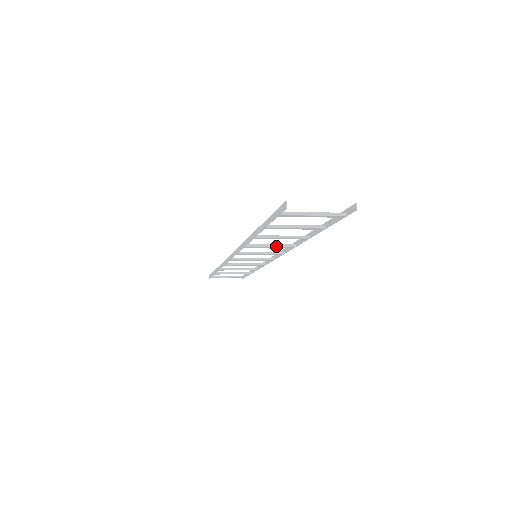
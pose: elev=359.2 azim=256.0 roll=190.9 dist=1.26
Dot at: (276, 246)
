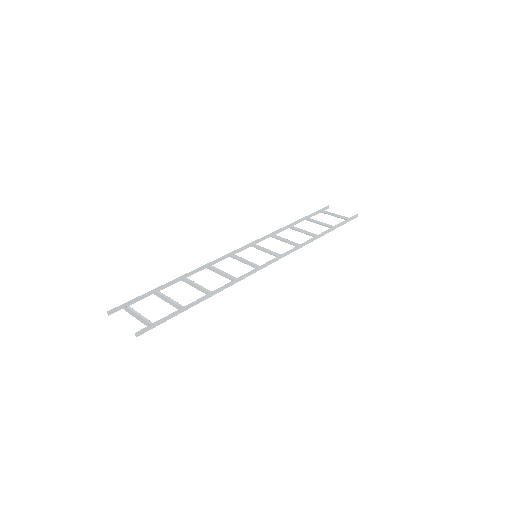
Dot at: (224, 276)
